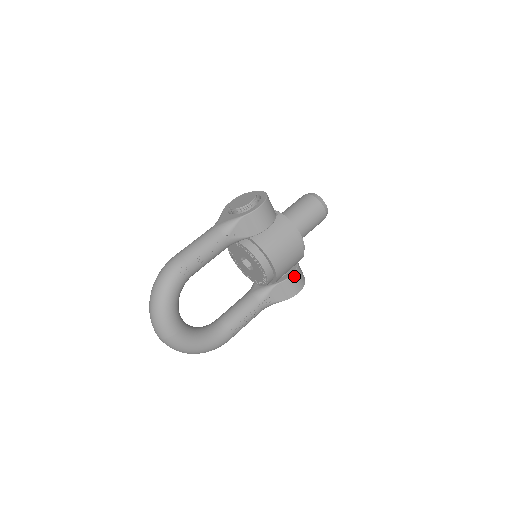
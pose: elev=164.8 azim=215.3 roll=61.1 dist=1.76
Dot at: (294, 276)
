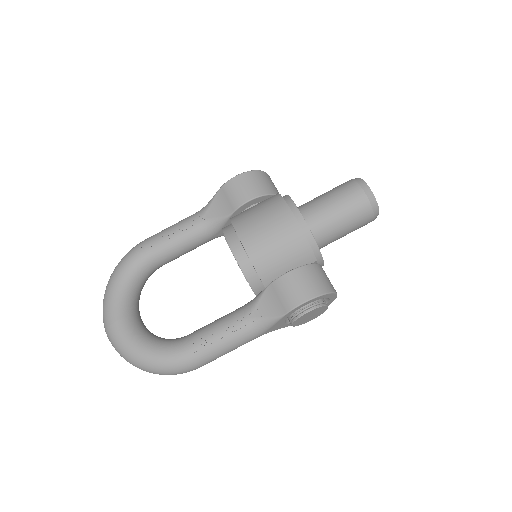
Dot at: (294, 274)
